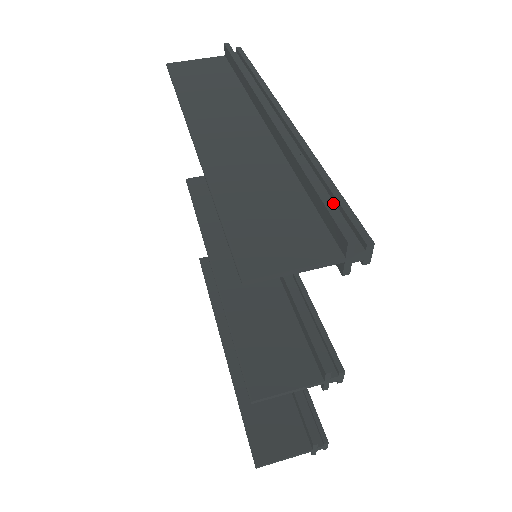
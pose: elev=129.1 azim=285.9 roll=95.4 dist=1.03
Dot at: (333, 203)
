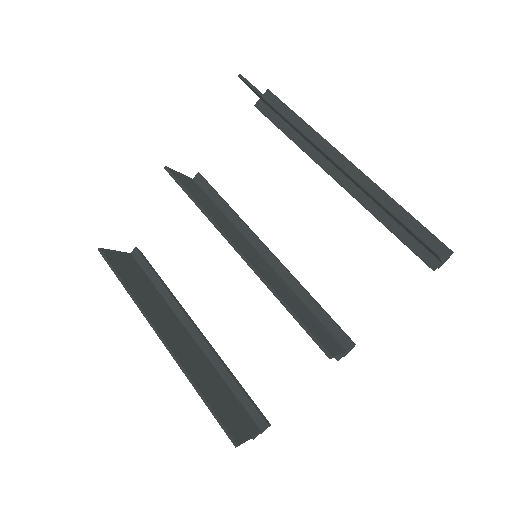
Dot at: occluded
